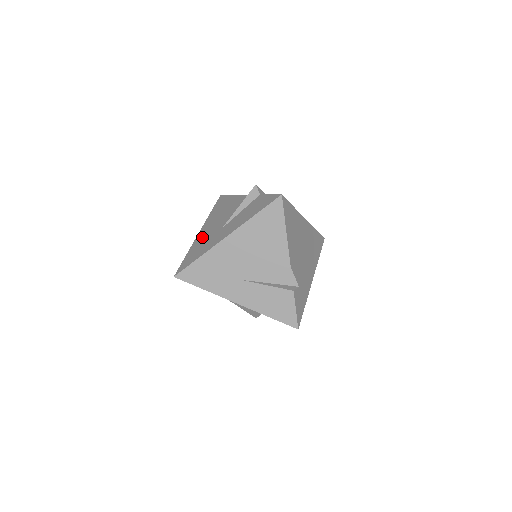
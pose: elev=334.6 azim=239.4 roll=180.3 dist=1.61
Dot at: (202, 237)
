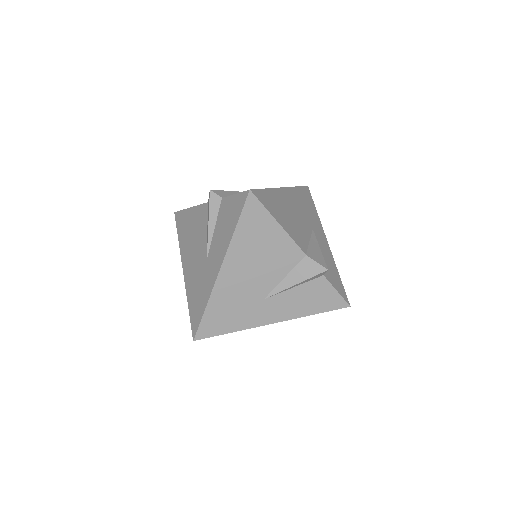
Dot at: (191, 278)
